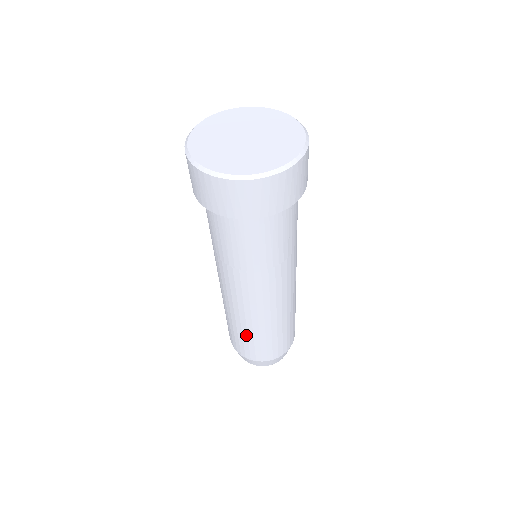
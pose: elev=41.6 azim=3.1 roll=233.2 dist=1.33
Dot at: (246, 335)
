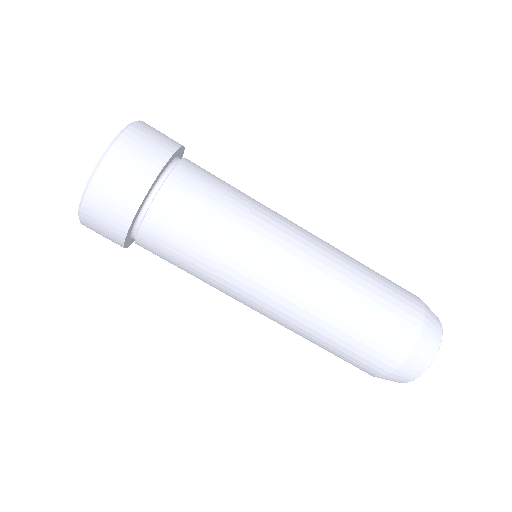
Dot at: occluded
